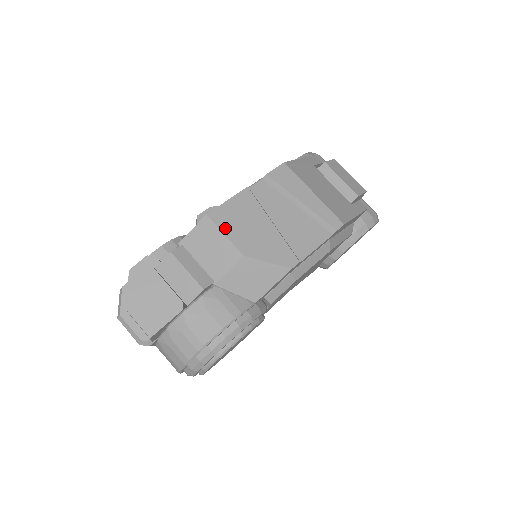
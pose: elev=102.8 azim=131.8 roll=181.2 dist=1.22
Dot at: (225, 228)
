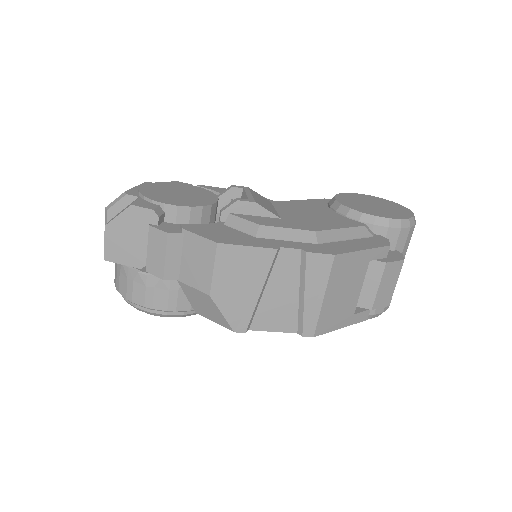
Dot at: (220, 265)
